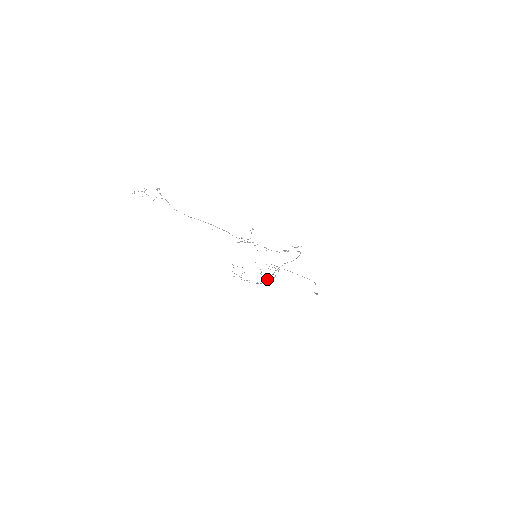
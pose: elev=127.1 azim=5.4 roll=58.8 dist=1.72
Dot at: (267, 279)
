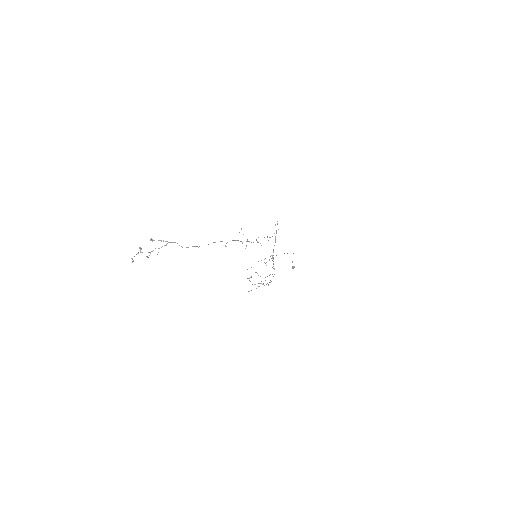
Dot at: occluded
